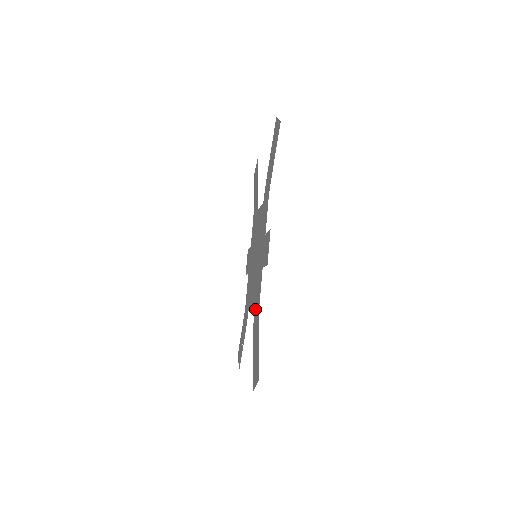
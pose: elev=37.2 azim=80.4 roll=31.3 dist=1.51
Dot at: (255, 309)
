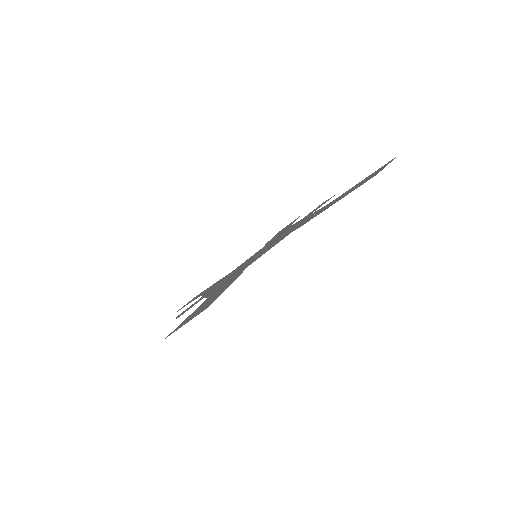
Dot at: (302, 224)
